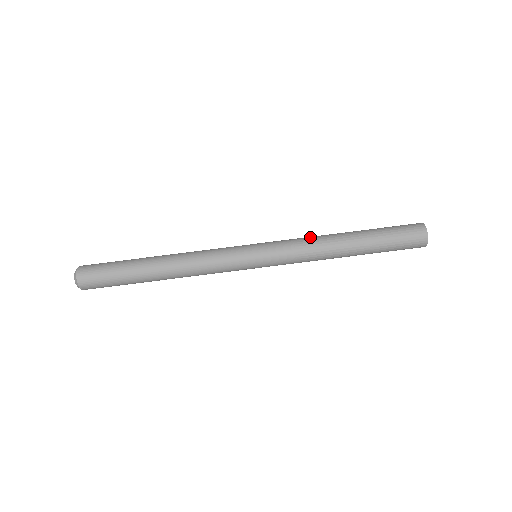
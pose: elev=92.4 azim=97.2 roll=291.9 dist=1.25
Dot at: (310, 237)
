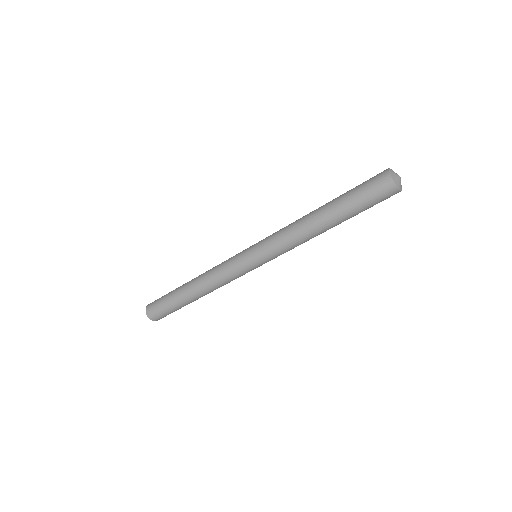
Dot at: (293, 239)
